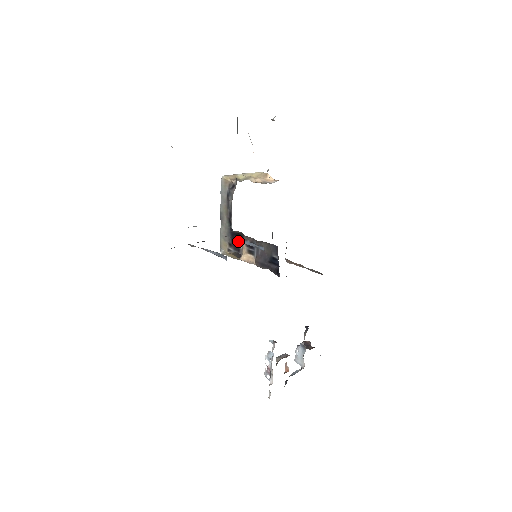
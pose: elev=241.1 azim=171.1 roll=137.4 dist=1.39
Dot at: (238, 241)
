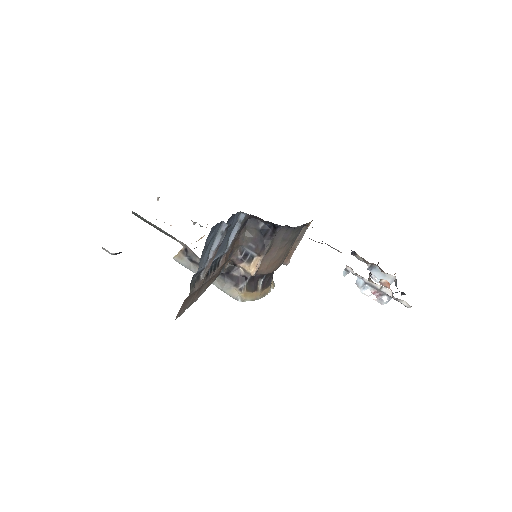
Dot at: (236, 273)
